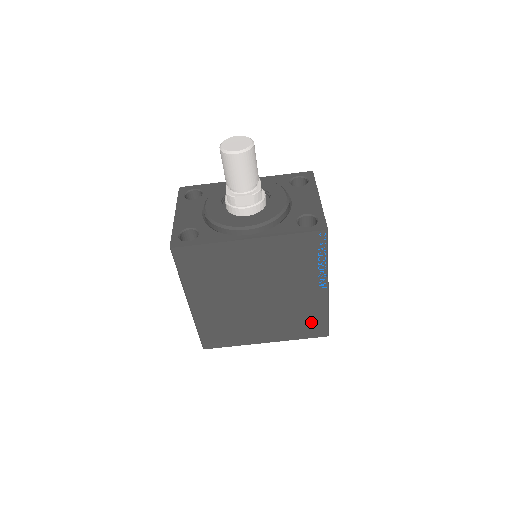
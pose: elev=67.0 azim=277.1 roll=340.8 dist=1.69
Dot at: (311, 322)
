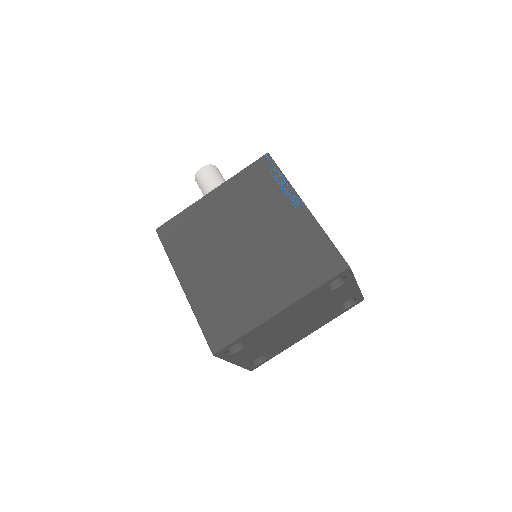
Dot at: (314, 255)
